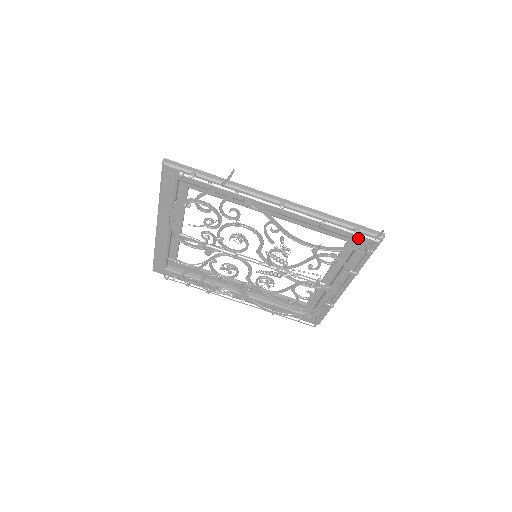
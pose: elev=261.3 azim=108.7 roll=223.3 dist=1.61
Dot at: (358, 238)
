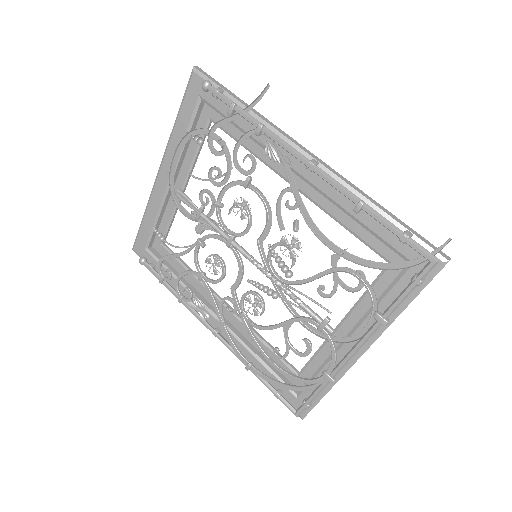
Dot at: (406, 252)
